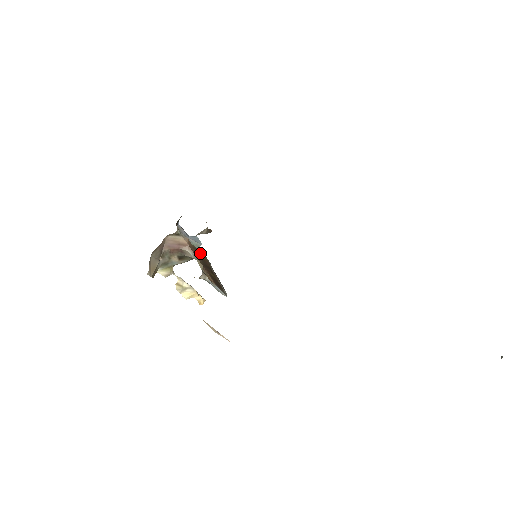
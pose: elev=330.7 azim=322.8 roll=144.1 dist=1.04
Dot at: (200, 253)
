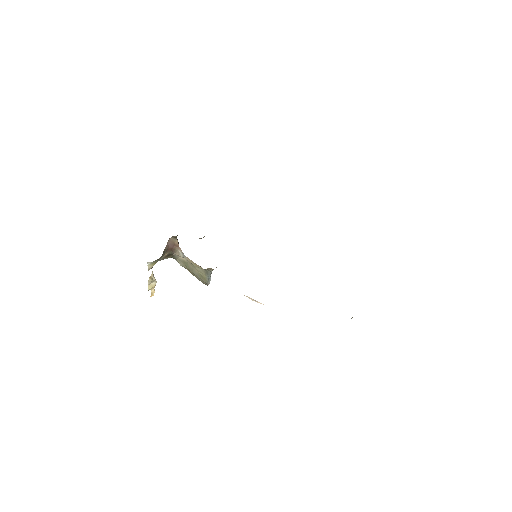
Dot at: occluded
